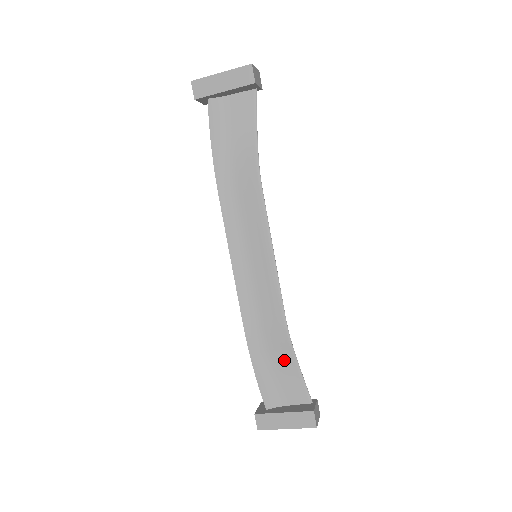
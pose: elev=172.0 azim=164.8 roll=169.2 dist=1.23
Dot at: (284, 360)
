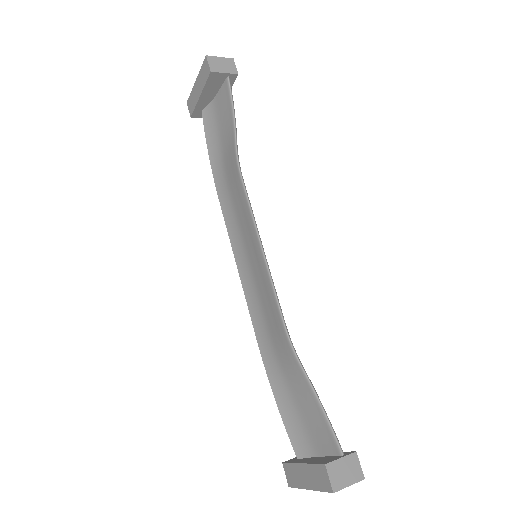
Dot at: (300, 387)
